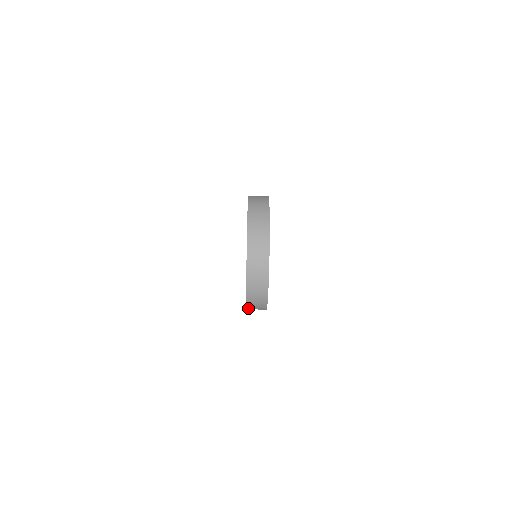
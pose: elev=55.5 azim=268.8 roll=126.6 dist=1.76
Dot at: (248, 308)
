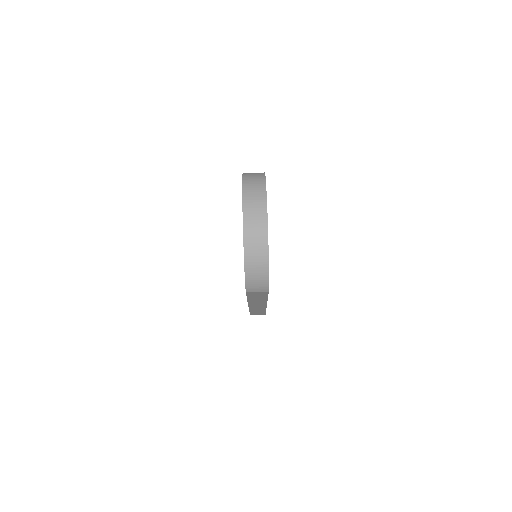
Dot at: (248, 290)
